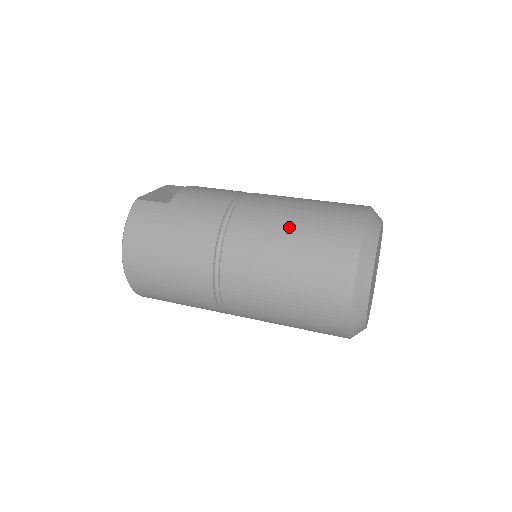
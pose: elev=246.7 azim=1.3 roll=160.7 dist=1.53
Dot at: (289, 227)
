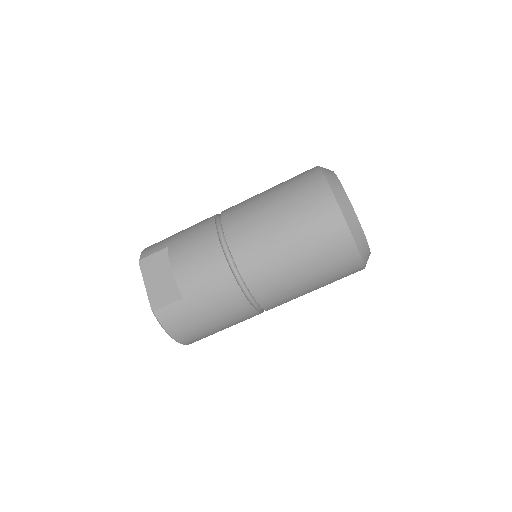
Dot at: (293, 258)
